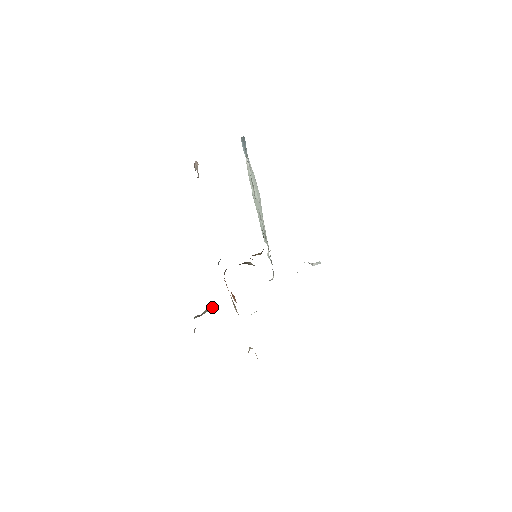
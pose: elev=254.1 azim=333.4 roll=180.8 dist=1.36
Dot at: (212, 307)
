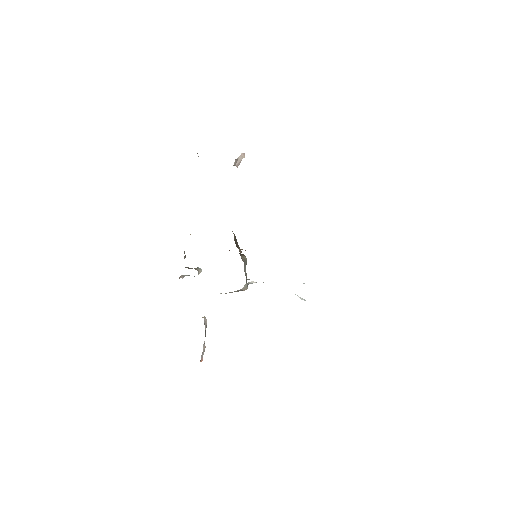
Dot at: (201, 269)
